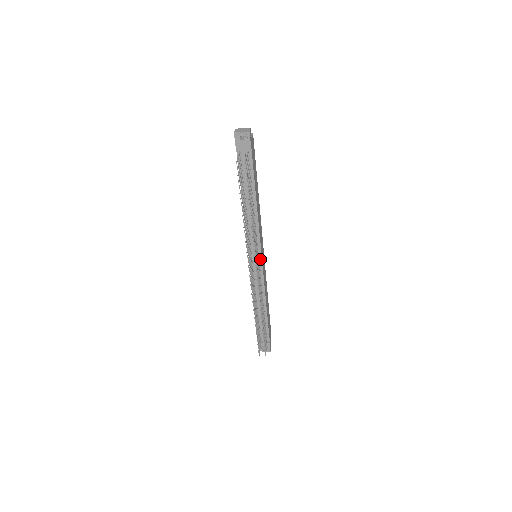
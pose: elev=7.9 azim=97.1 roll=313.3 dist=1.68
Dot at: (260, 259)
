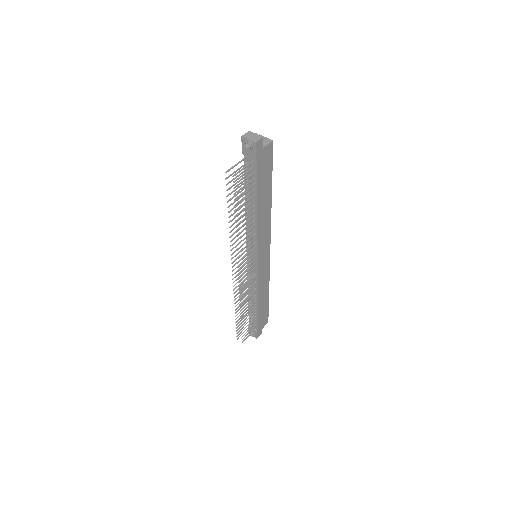
Dot at: (256, 262)
